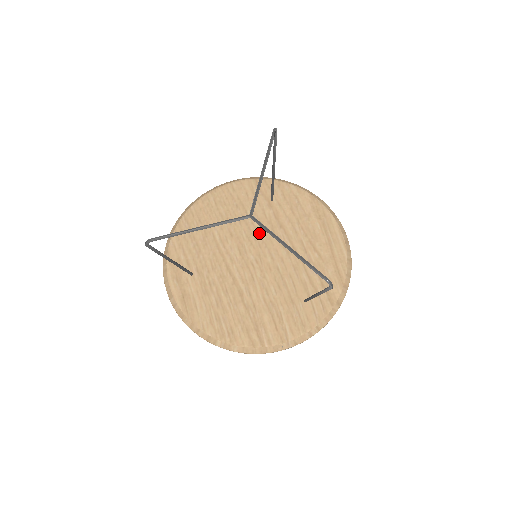
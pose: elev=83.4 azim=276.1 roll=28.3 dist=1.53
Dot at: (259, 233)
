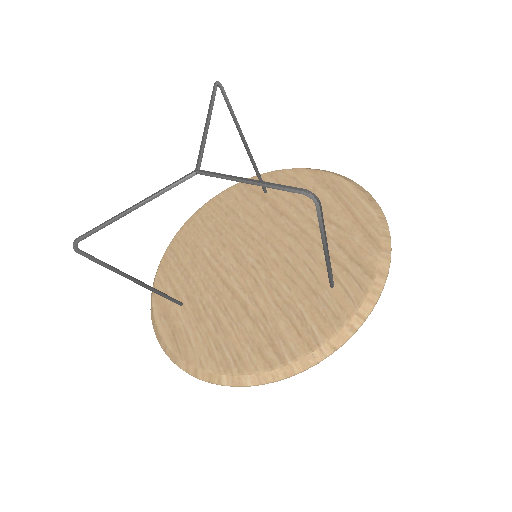
Dot at: (256, 231)
